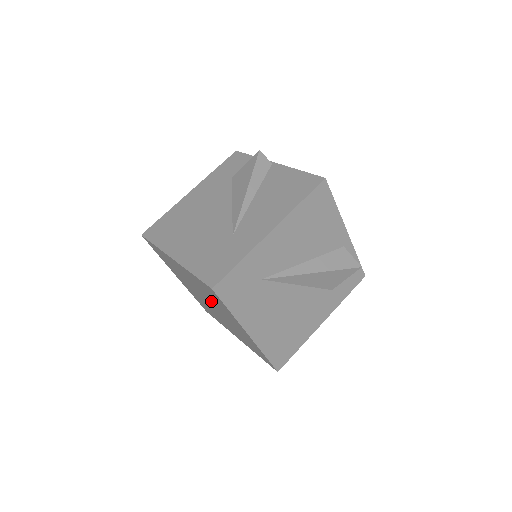
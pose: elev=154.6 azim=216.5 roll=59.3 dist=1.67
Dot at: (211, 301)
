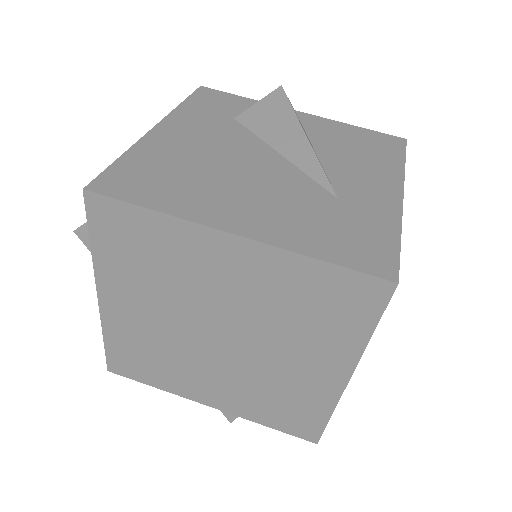
Dot at: (264, 328)
